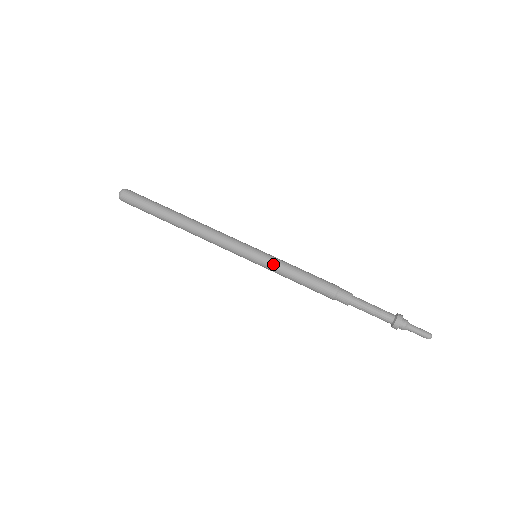
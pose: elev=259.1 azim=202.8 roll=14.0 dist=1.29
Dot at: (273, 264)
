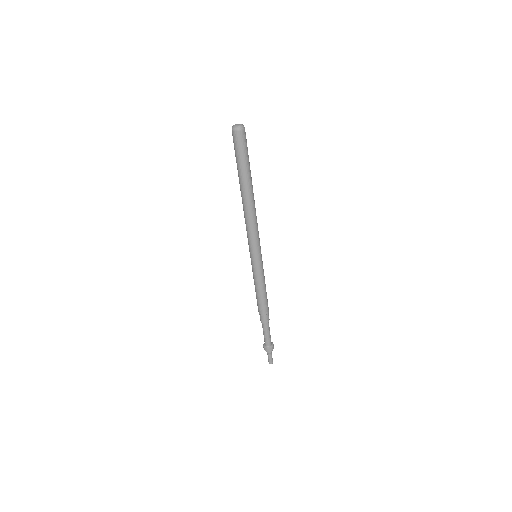
Dot at: (258, 273)
